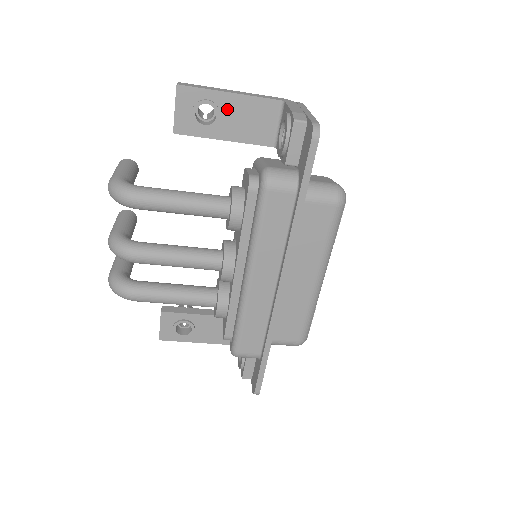
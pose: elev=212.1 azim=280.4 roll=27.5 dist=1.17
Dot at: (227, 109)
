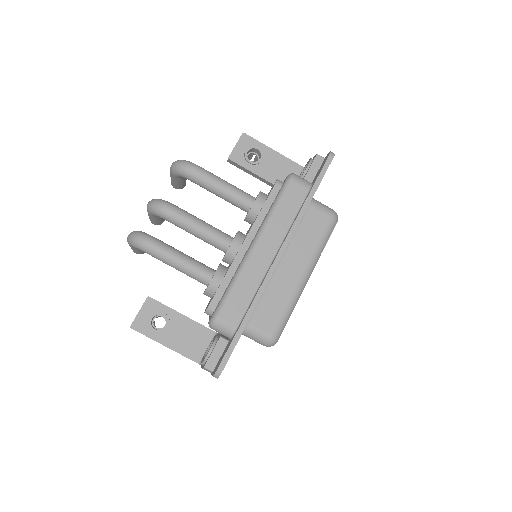
Dot at: (268, 158)
